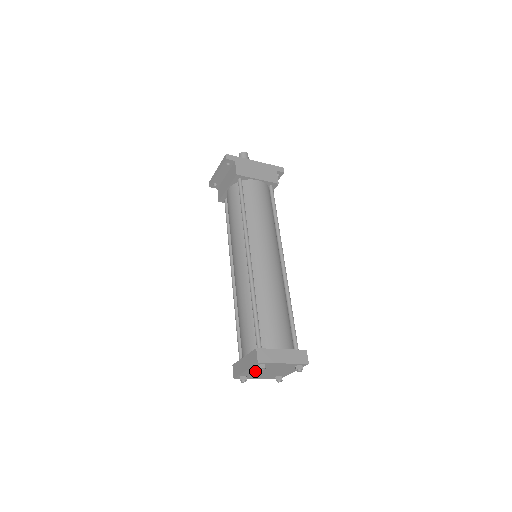
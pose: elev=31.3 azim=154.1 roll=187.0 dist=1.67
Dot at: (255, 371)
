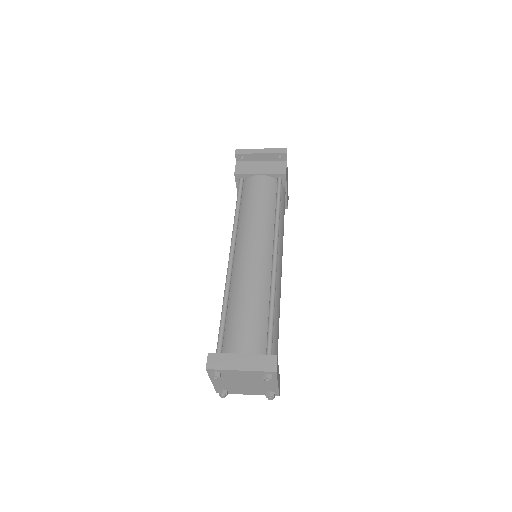
Dot at: (241, 375)
